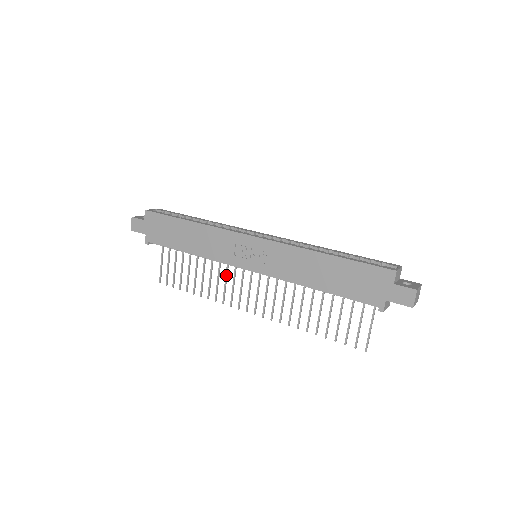
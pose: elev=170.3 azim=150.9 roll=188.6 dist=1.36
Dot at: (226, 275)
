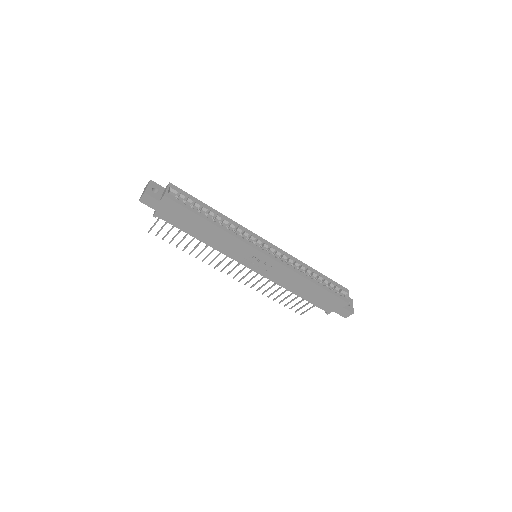
Dot at: occluded
